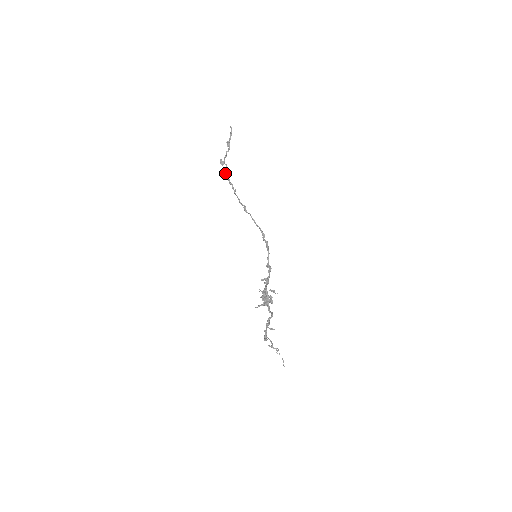
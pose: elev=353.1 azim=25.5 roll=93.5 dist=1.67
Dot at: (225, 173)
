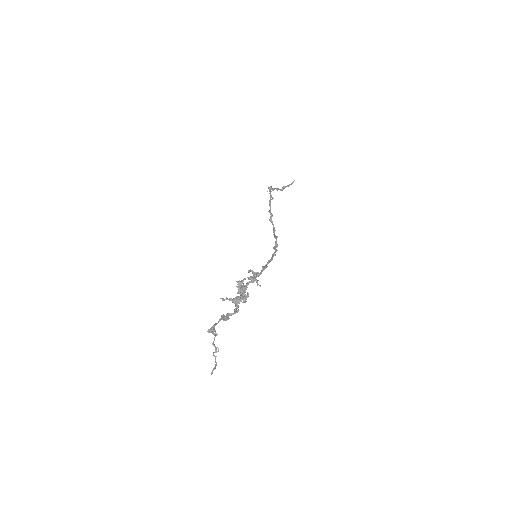
Dot at: (270, 189)
